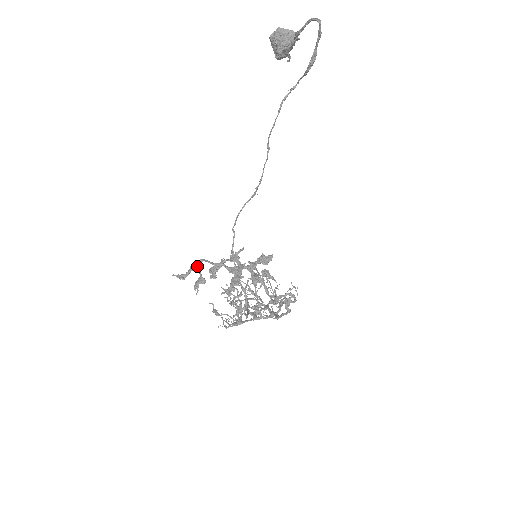
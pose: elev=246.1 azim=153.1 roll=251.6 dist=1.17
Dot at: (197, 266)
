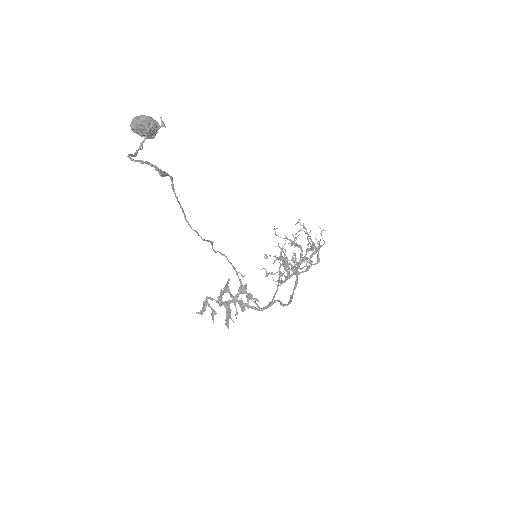
Dot at: (206, 303)
